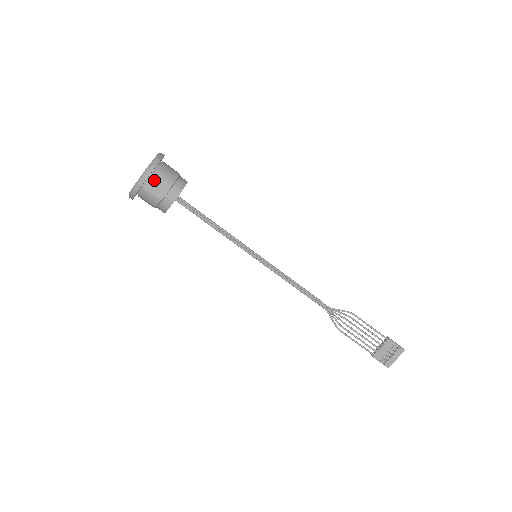
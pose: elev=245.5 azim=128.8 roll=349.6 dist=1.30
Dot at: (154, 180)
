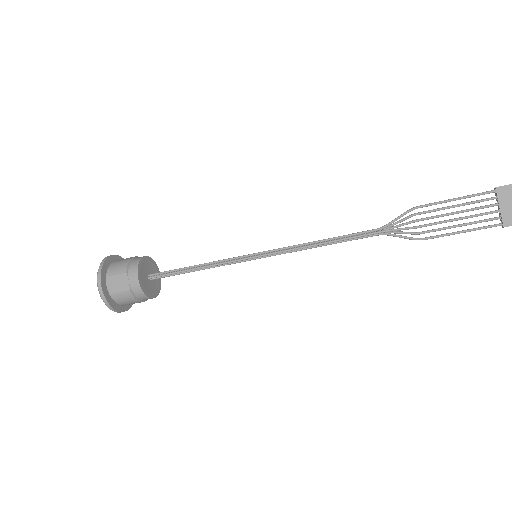
Dot at: (111, 280)
